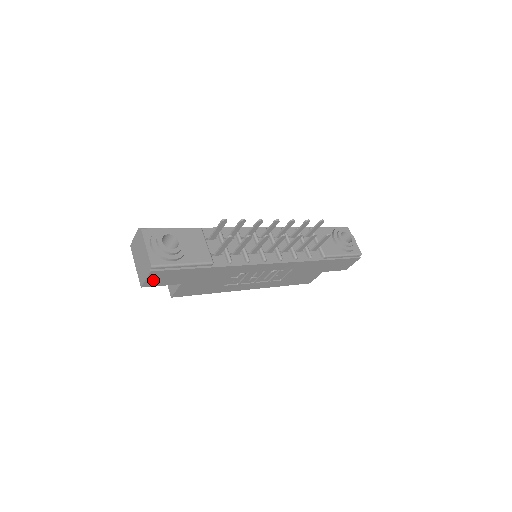
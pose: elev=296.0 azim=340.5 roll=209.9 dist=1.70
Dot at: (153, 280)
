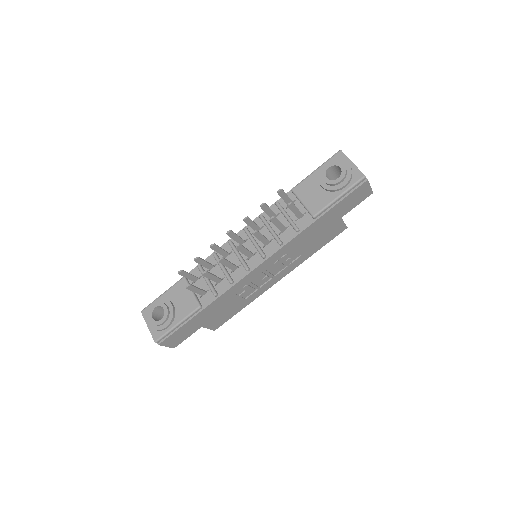
Dot at: (173, 342)
